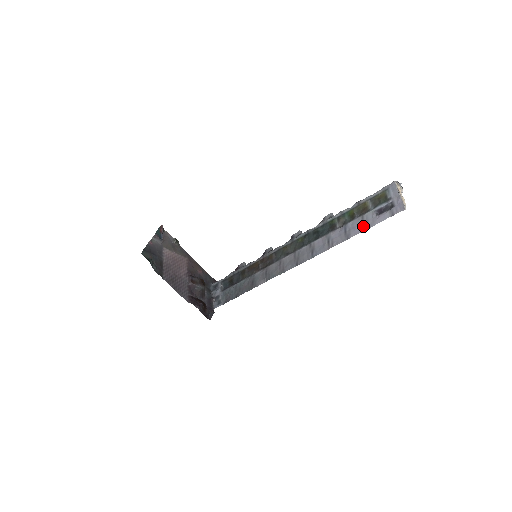
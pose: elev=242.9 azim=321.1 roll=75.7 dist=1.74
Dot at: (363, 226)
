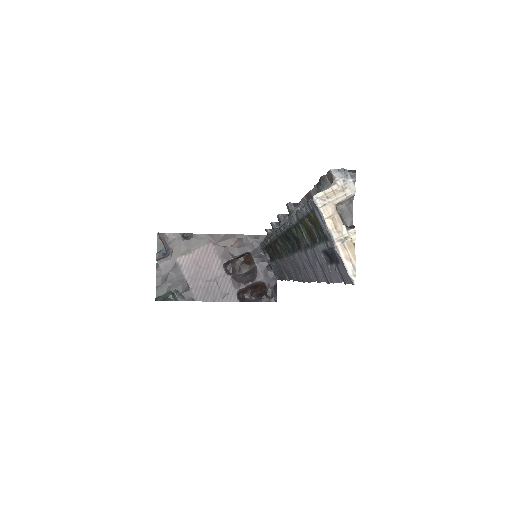
Dot at: (322, 274)
